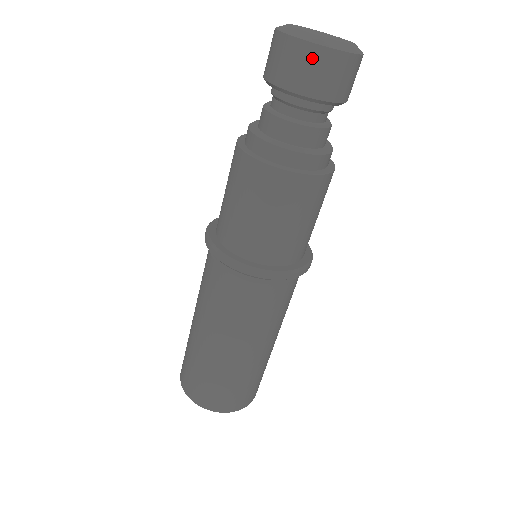
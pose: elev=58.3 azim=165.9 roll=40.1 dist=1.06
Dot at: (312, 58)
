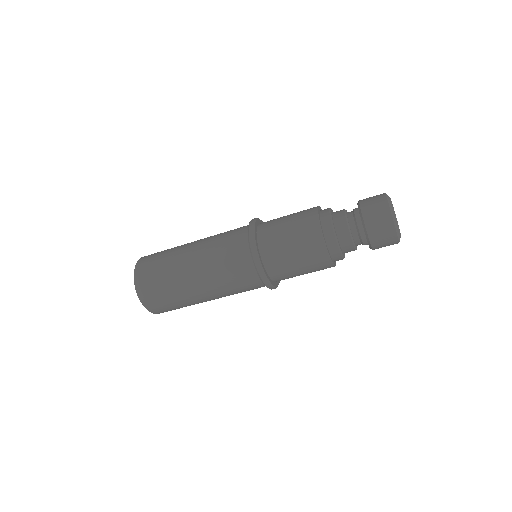
Dot at: (383, 212)
